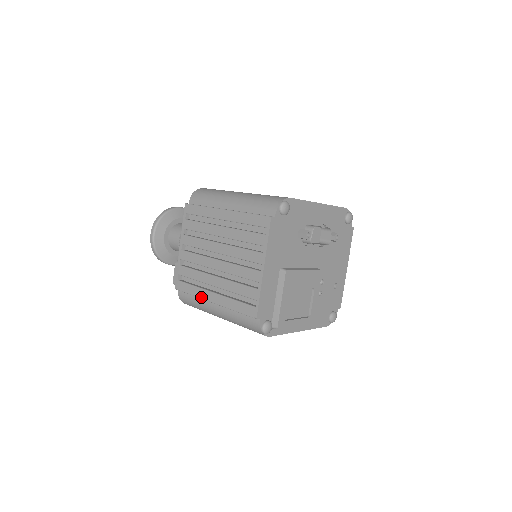
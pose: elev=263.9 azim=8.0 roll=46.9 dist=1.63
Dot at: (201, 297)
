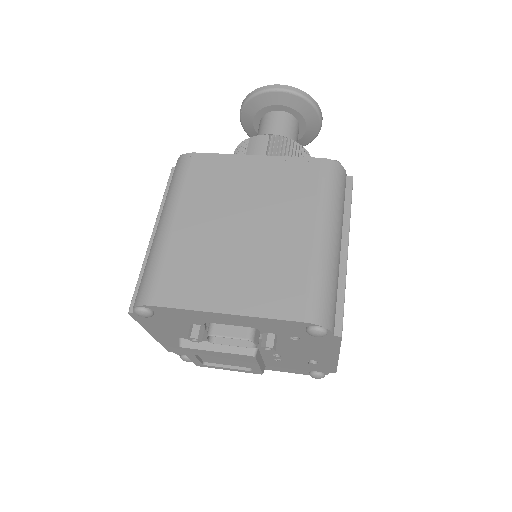
Dot at: occluded
